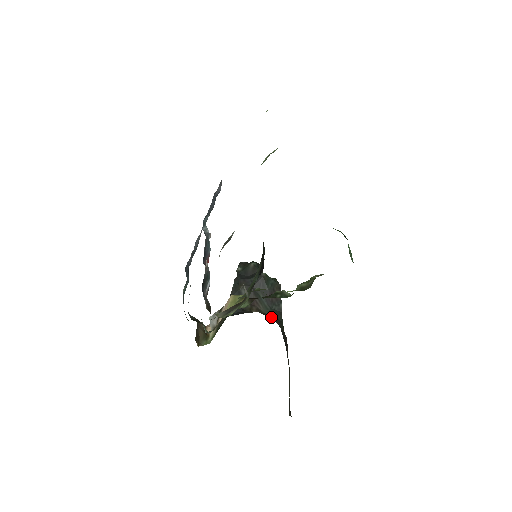
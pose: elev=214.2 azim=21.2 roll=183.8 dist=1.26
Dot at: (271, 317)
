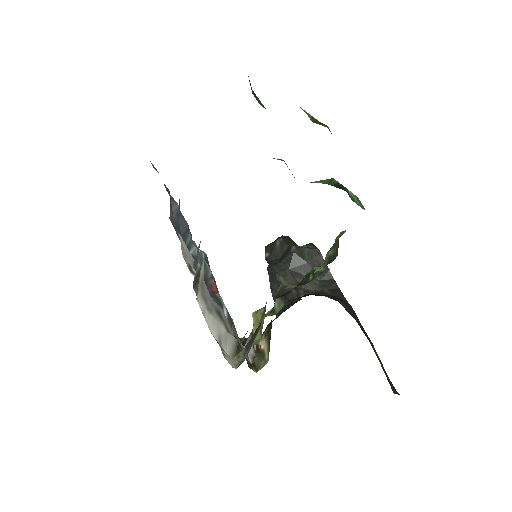
Dot at: (324, 292)
